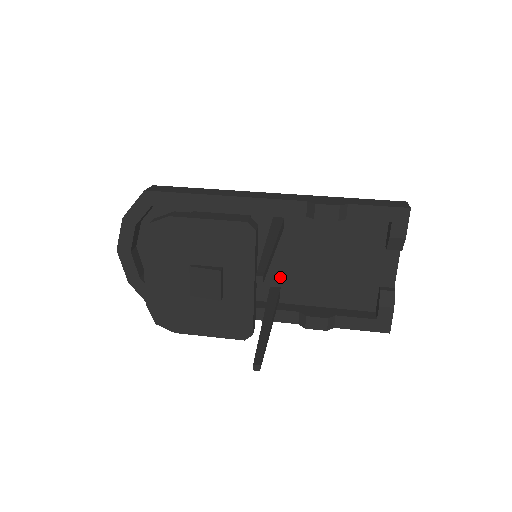
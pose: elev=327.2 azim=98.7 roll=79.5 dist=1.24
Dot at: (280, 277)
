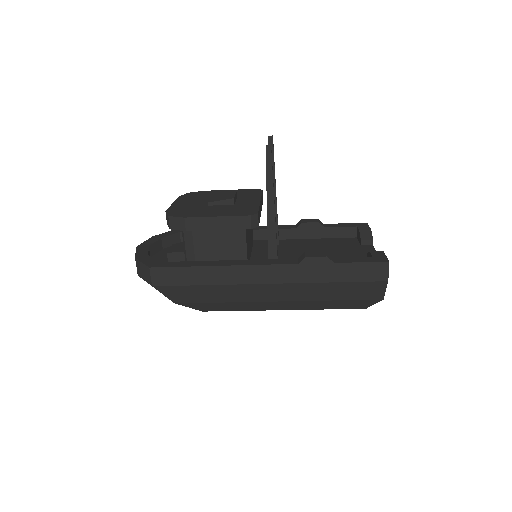
Dot at: occluded
